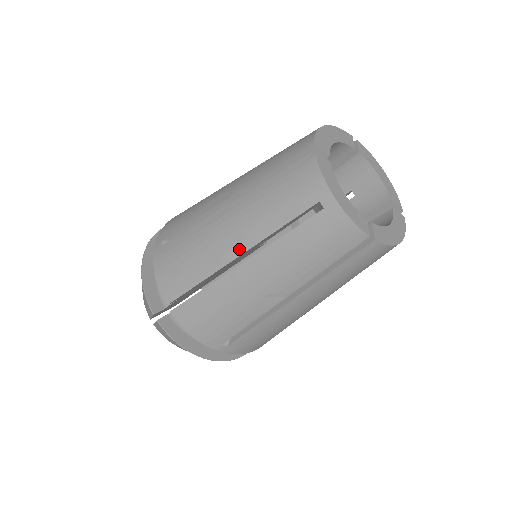
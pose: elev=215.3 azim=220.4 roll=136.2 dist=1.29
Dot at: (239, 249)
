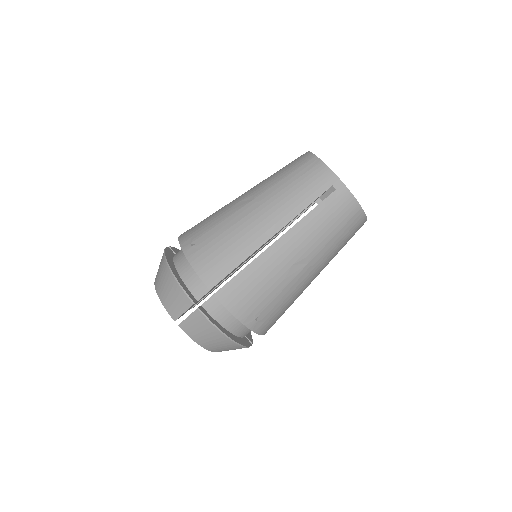
Dot at: (276, 228)
